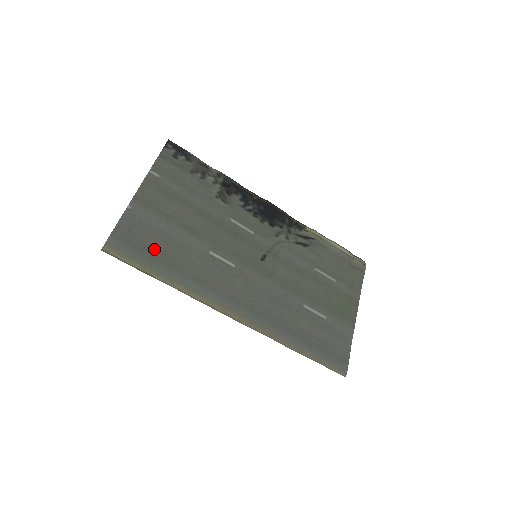
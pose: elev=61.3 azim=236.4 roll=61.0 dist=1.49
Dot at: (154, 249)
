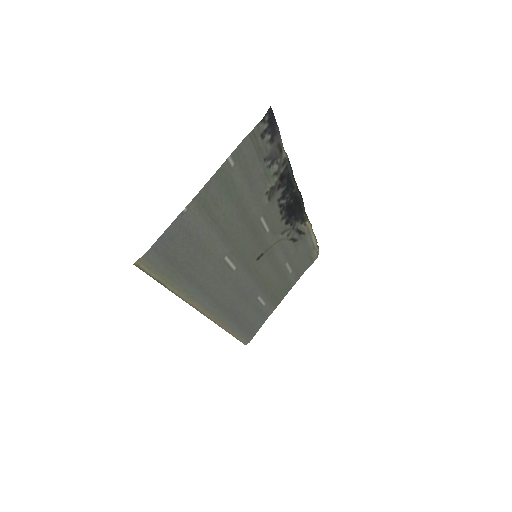
Dot at: (182, 259)
